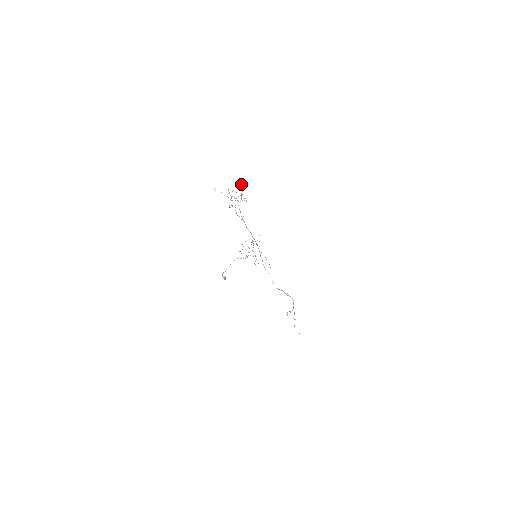
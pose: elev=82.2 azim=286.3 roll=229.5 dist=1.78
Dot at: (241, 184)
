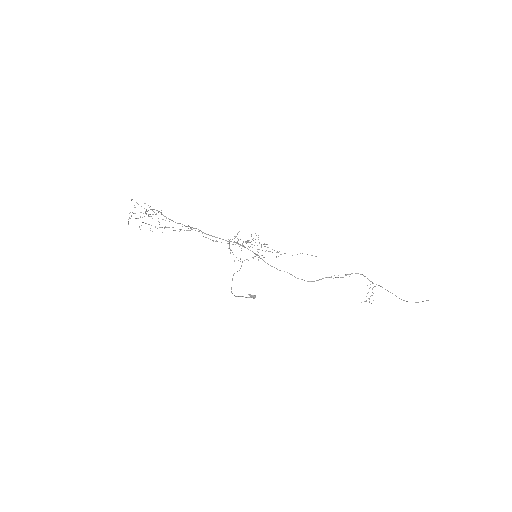
Dot at: occluded
